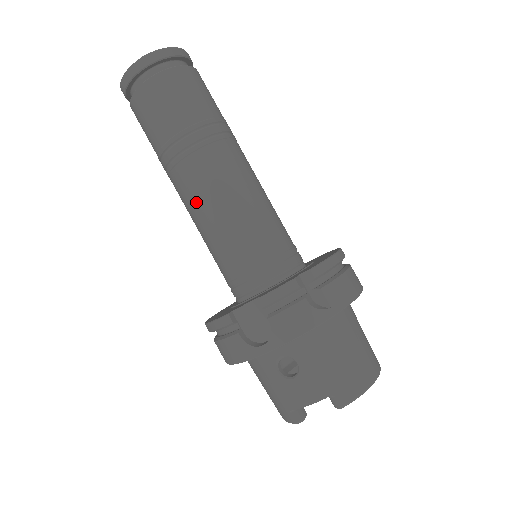
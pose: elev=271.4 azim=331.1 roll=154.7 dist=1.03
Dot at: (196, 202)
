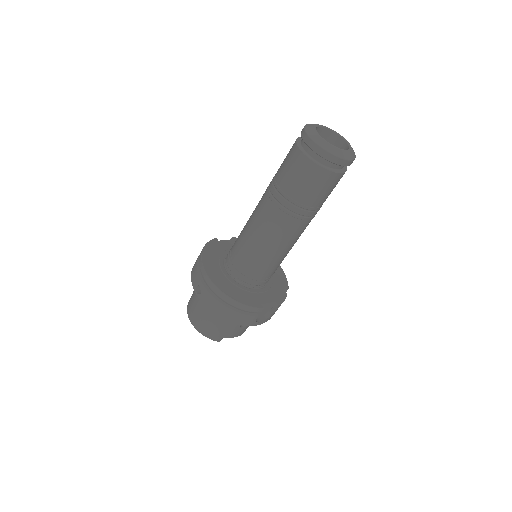
Dot at: (286, 240)
